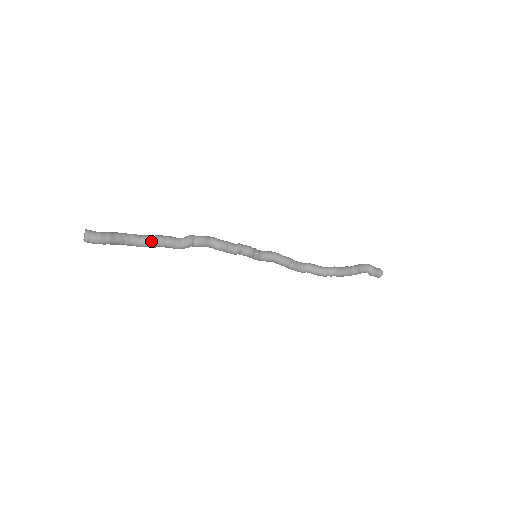
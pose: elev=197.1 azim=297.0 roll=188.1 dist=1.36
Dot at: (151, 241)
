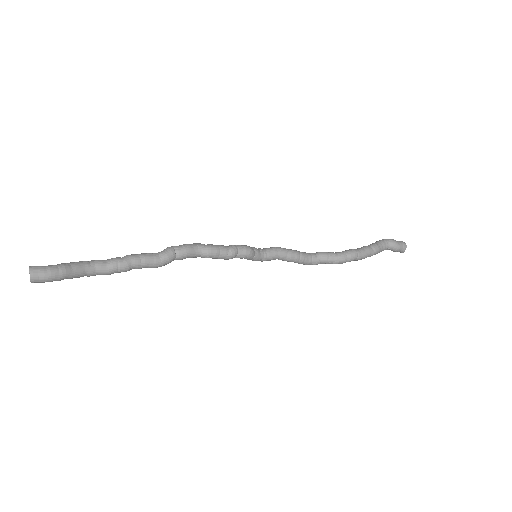
Dot at: (121, 264)
